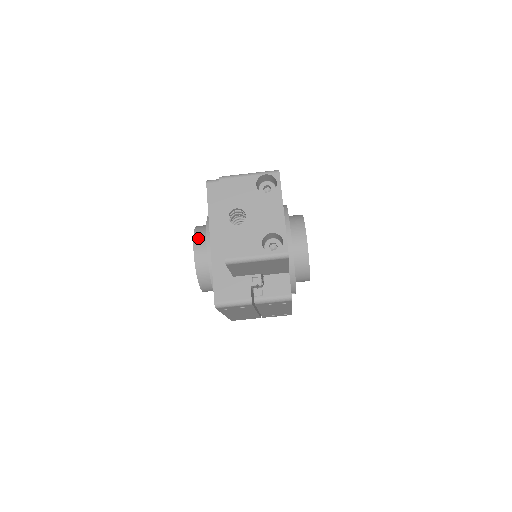
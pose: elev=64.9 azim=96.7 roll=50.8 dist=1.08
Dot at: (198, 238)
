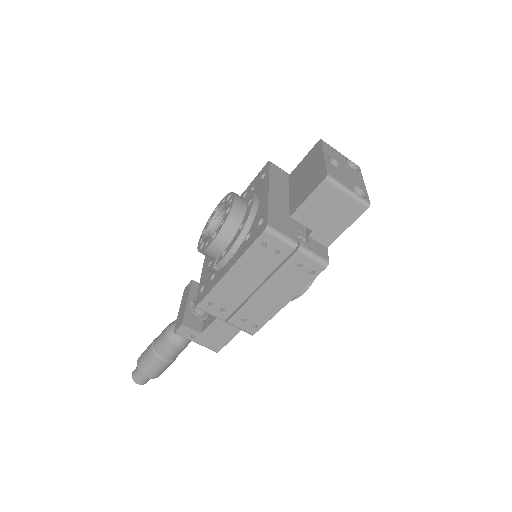
Dot at: (238, 195)
